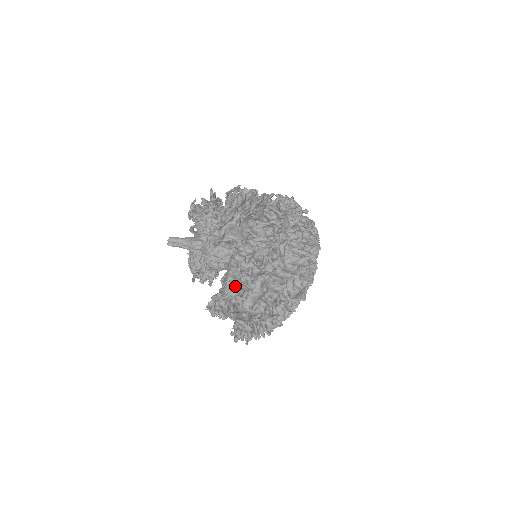
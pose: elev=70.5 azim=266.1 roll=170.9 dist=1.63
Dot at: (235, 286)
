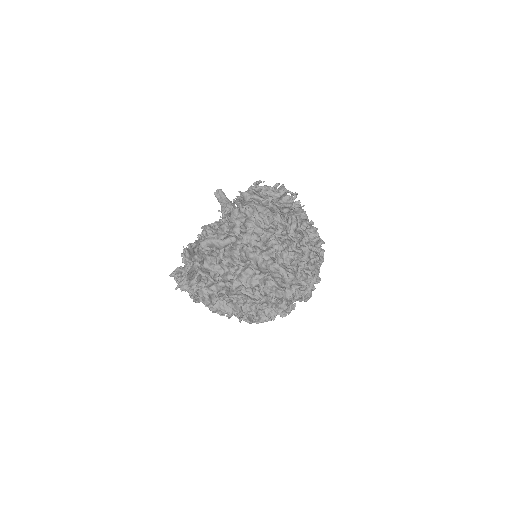
Dot at: (213, 228)
